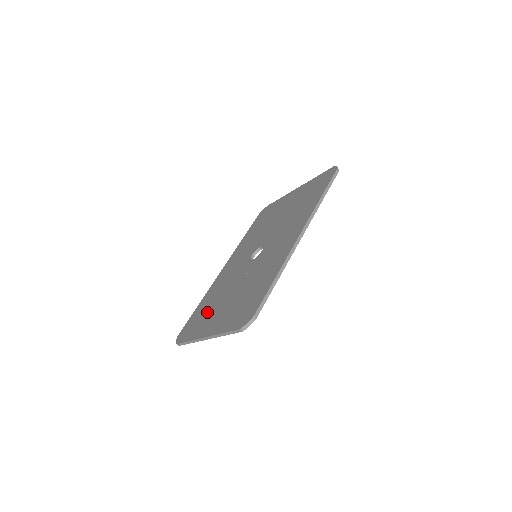
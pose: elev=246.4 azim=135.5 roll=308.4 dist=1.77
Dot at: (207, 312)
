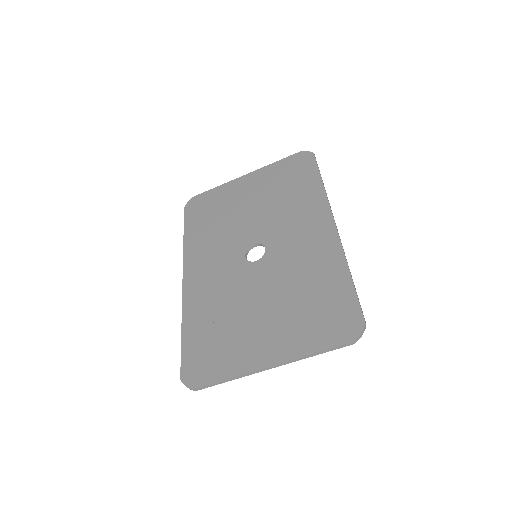
Dot at: (227, 336)
